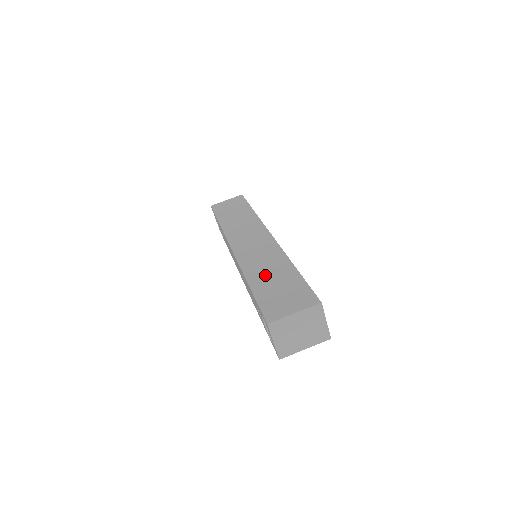
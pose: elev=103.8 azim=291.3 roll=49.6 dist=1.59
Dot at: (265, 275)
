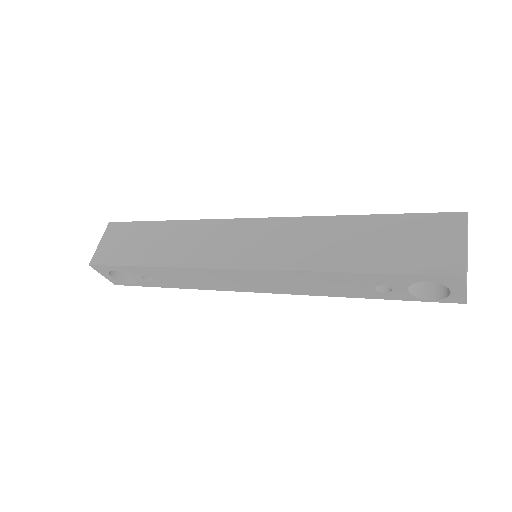
Dot at: (350, 249)
